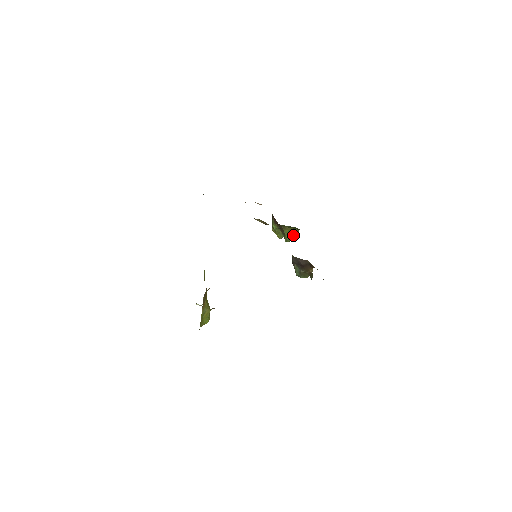
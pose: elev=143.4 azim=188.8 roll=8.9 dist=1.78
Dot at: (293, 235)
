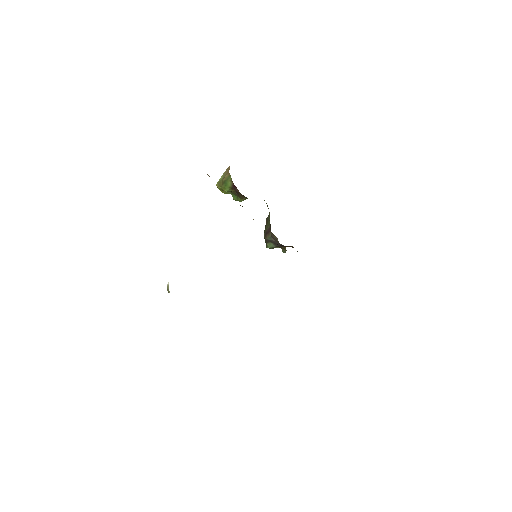
Dot at: occluded
